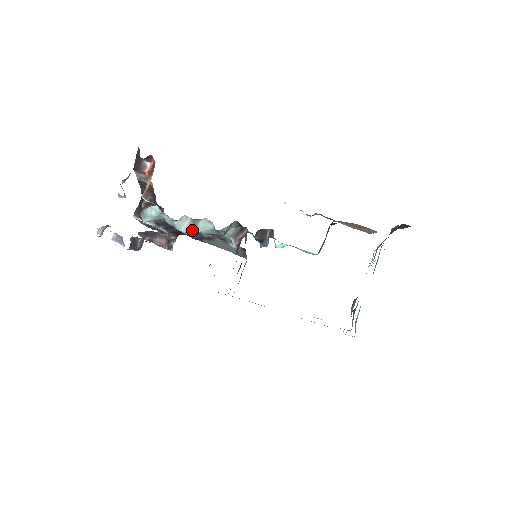
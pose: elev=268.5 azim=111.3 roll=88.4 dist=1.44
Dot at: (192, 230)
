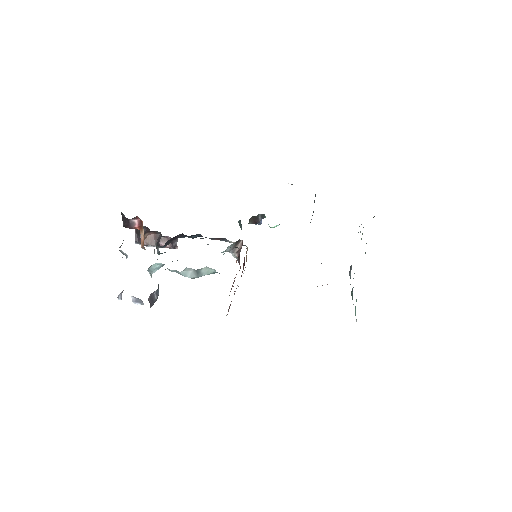
Dot at: (197, 276)
